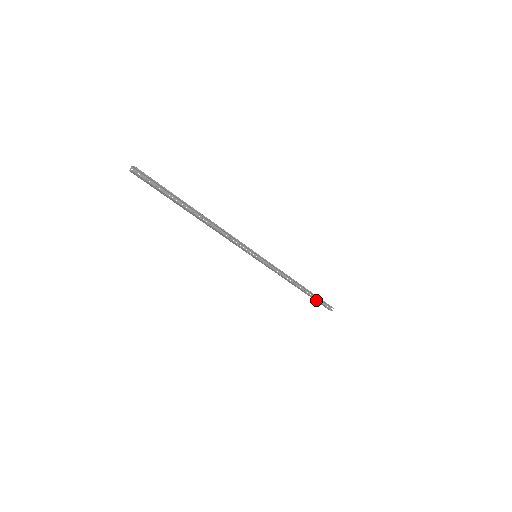
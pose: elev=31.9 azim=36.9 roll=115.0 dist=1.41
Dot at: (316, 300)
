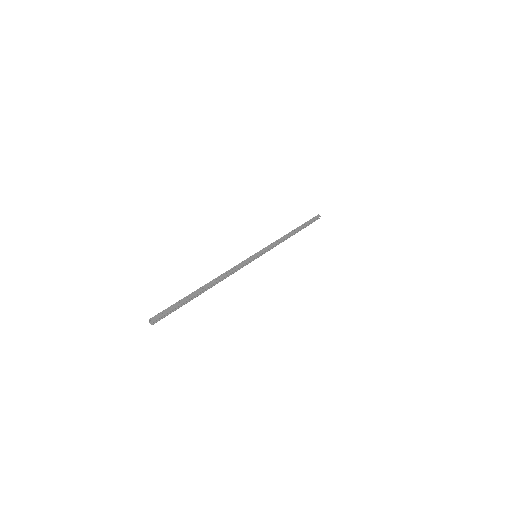
Dot at: (306, 225)
